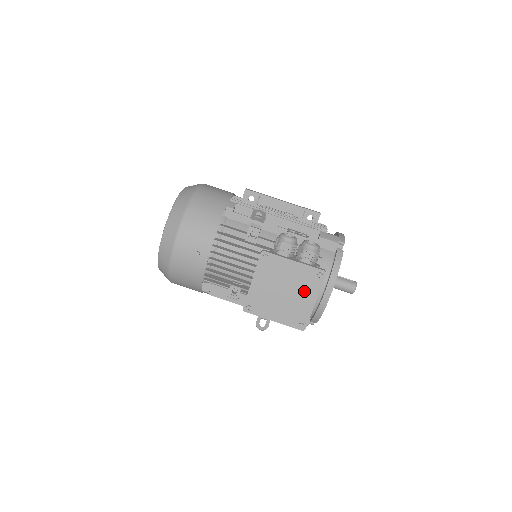
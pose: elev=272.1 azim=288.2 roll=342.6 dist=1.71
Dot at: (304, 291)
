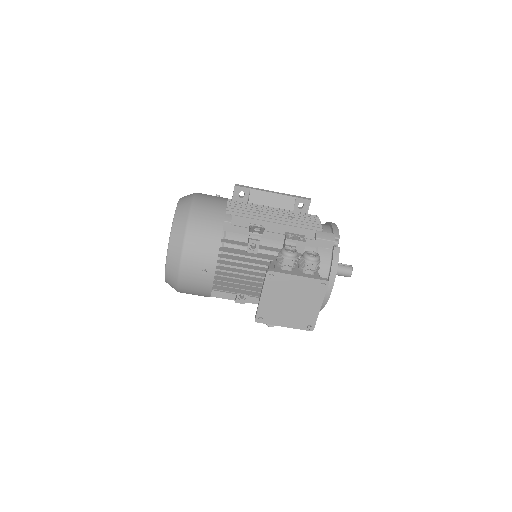
Dot at: (310, 299)
